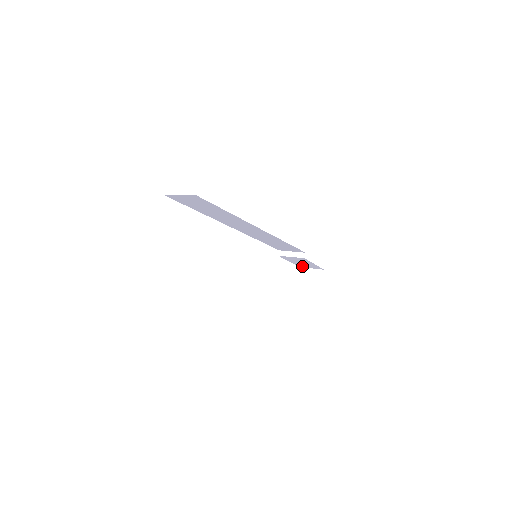
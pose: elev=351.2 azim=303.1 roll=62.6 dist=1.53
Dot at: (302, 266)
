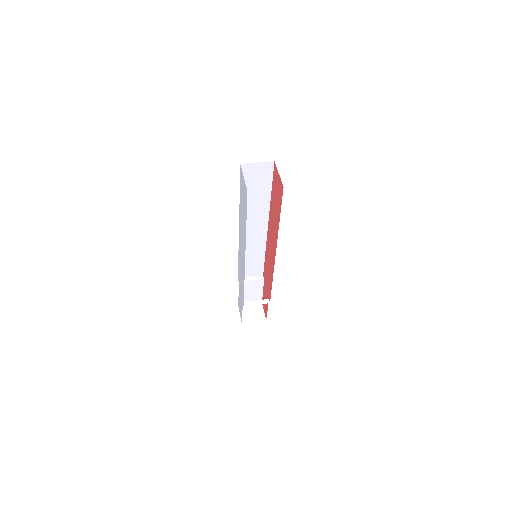
Dot at: occluded
